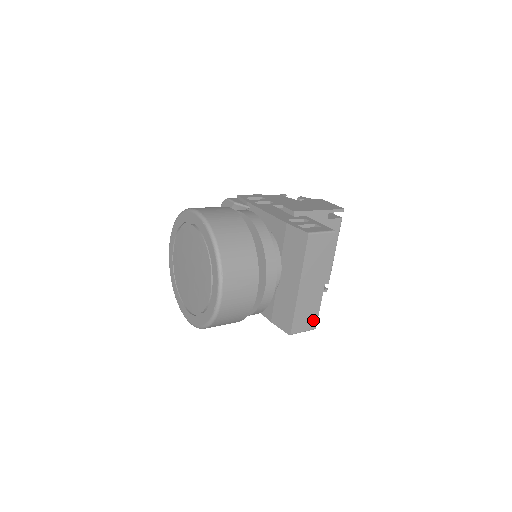
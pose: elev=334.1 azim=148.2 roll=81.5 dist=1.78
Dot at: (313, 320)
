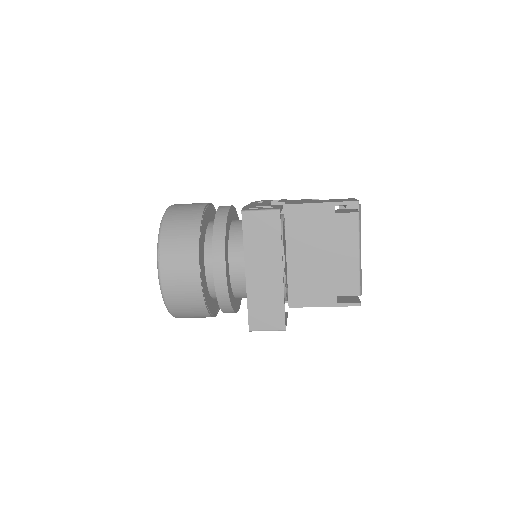
Dot at: (278, 318)
